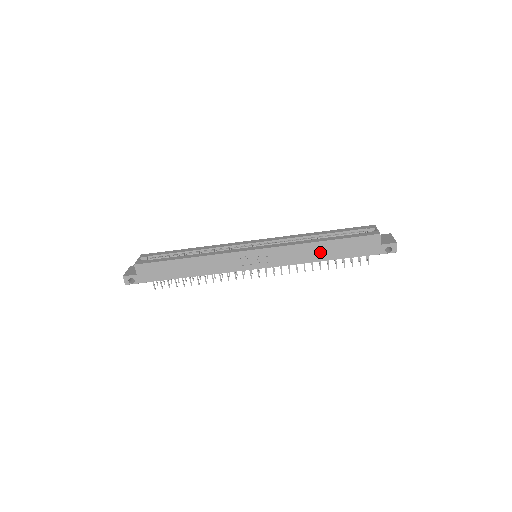
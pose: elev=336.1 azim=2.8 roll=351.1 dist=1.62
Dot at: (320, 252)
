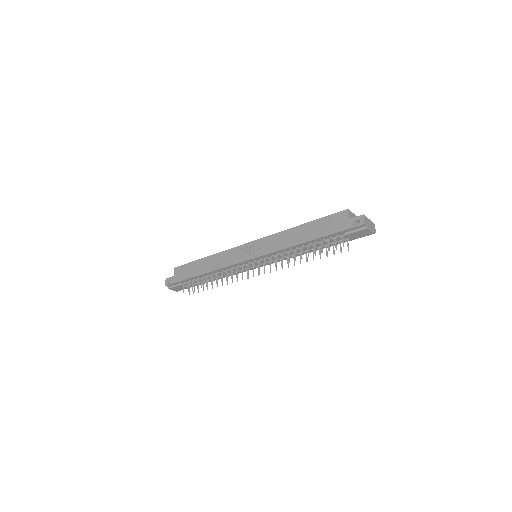
Dot at: (298, 236)
